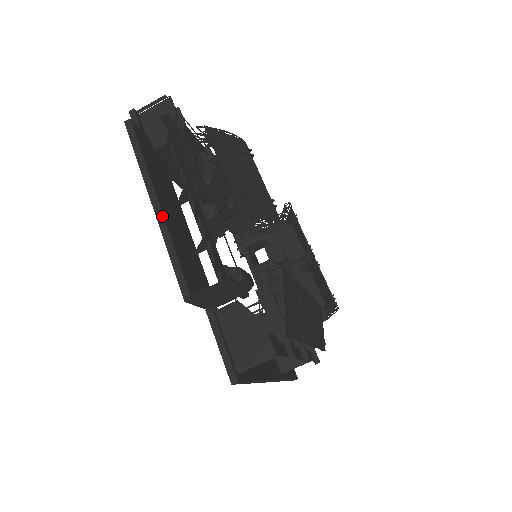
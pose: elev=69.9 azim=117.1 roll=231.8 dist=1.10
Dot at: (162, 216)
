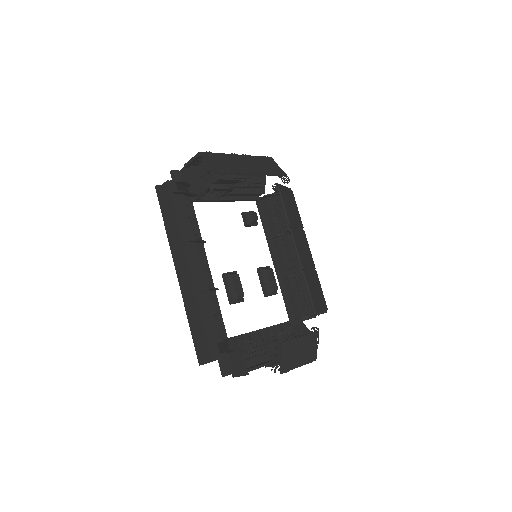
Dot at: occluded
